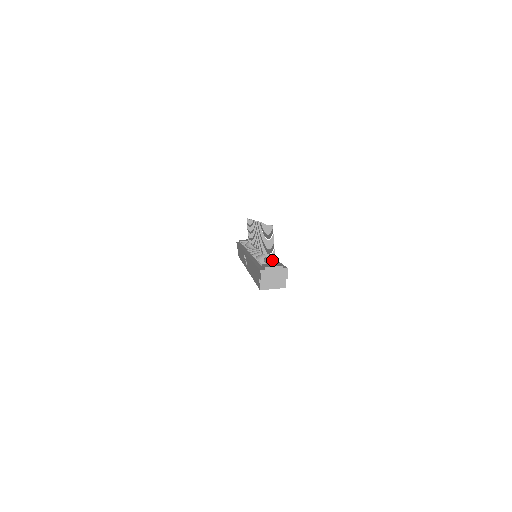
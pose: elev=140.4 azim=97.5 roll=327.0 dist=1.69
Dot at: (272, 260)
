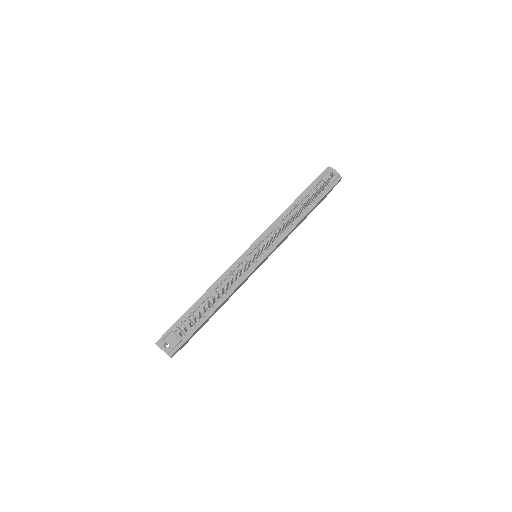
Dot at: (190, 327)
